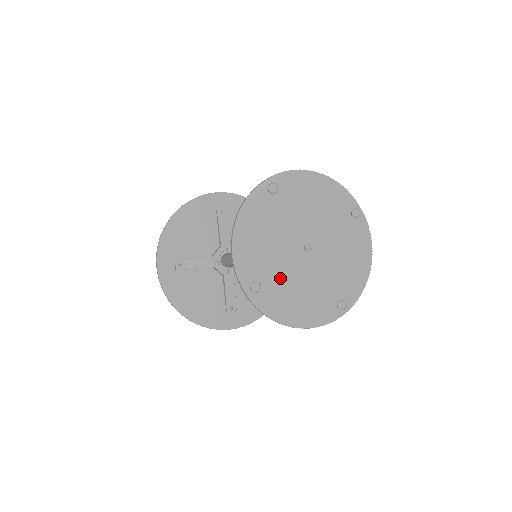
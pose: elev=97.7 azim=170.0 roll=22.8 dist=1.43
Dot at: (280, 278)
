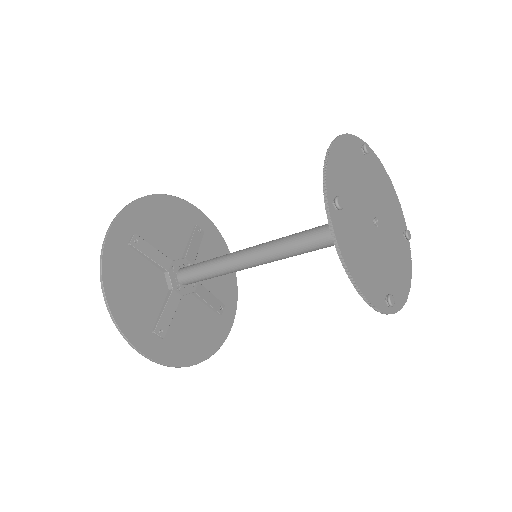
Dot at: (353, 221)
